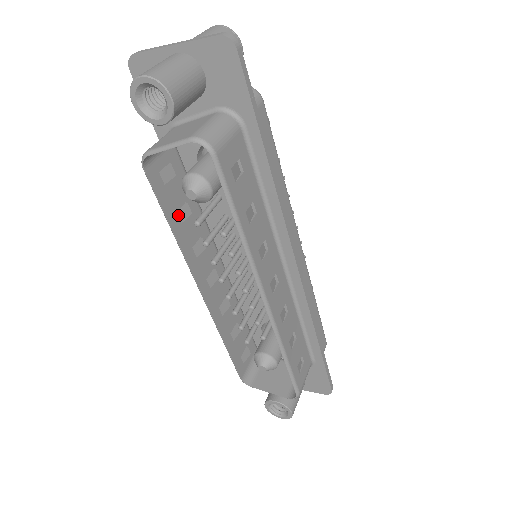
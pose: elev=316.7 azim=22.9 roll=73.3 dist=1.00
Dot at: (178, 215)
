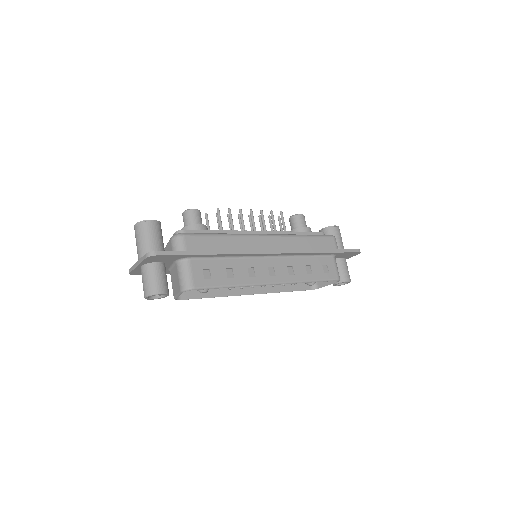
Dot at: (209, 289)
